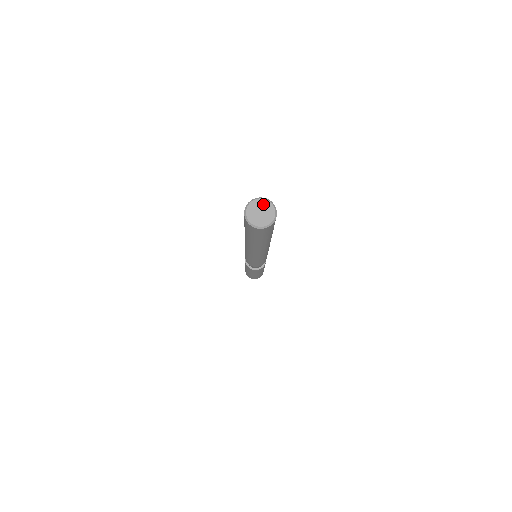
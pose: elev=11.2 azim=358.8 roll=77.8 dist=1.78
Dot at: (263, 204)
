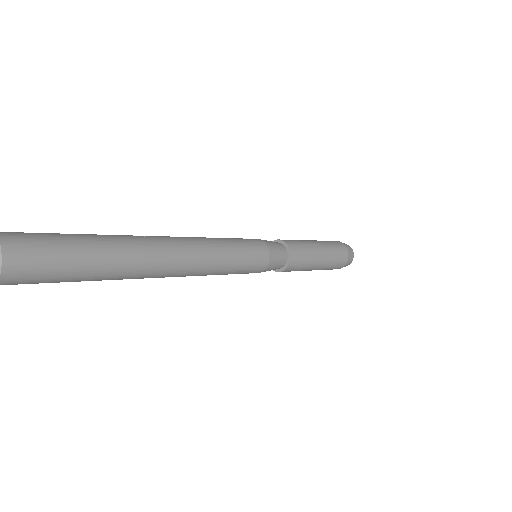
Dot at: out of frame
